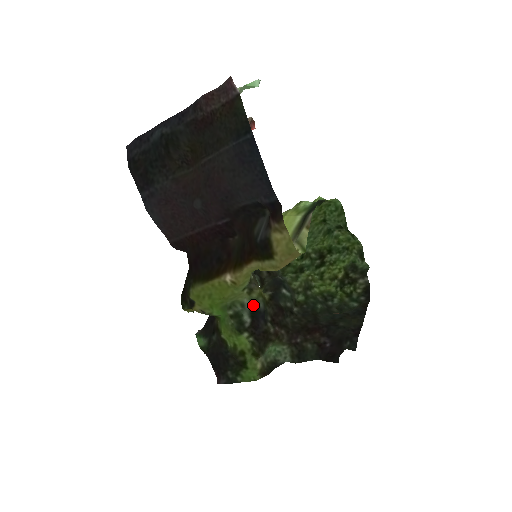
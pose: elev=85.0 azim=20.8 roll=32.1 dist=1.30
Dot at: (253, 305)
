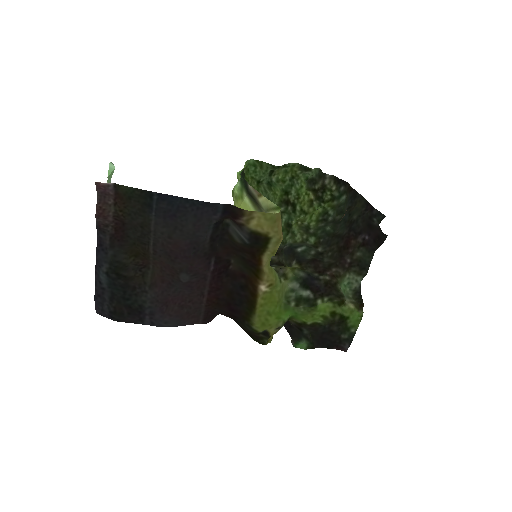
Dot at: (297, 281)
